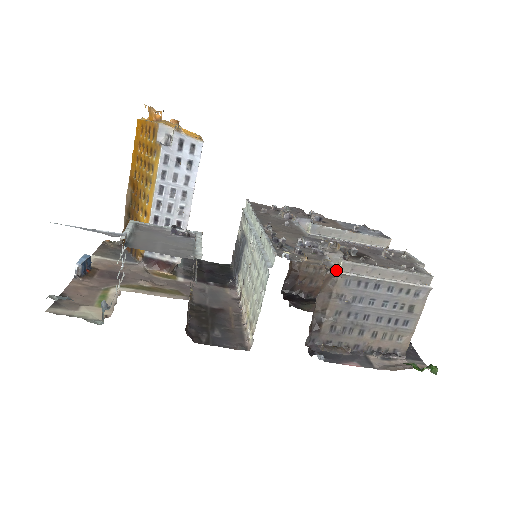
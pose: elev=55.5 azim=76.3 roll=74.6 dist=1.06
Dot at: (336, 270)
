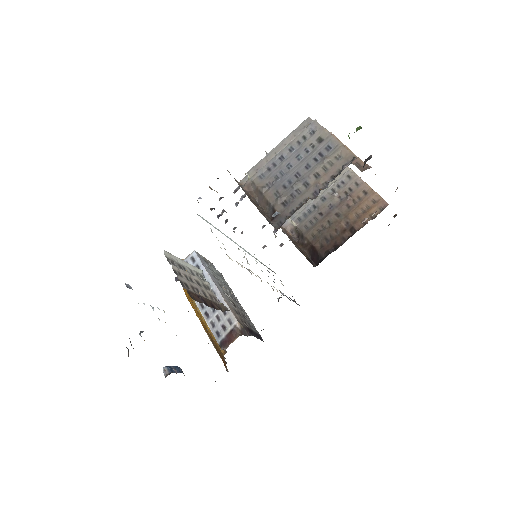
Dot at: (248, 180)
